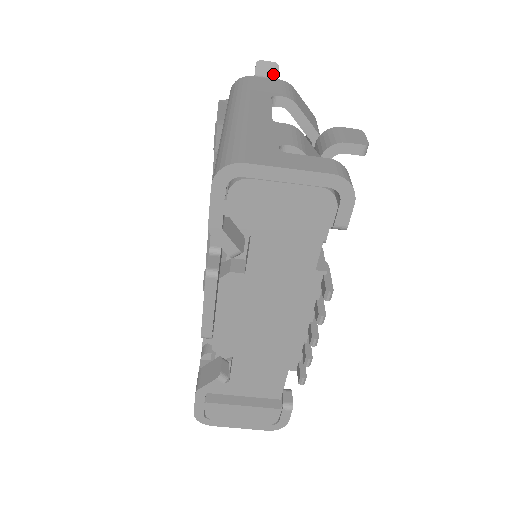
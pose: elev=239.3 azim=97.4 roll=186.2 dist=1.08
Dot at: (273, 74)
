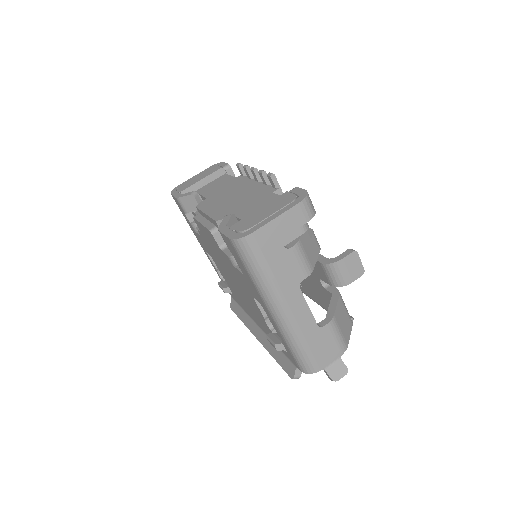
Dot at: occluded
